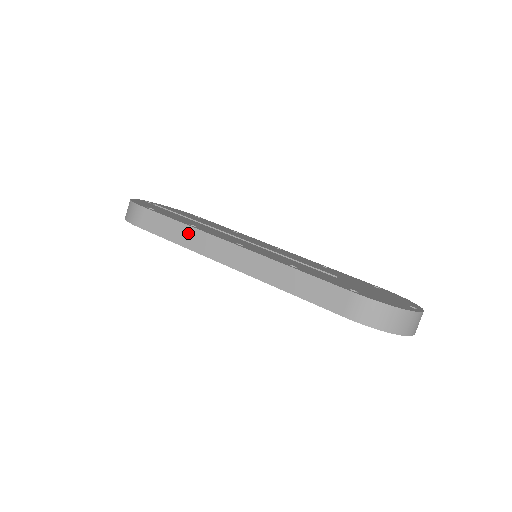
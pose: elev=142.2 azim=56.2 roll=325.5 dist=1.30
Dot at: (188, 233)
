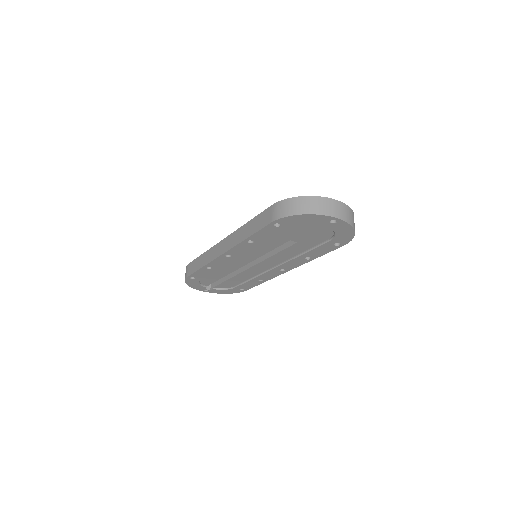
Dot at: (205, 256)
